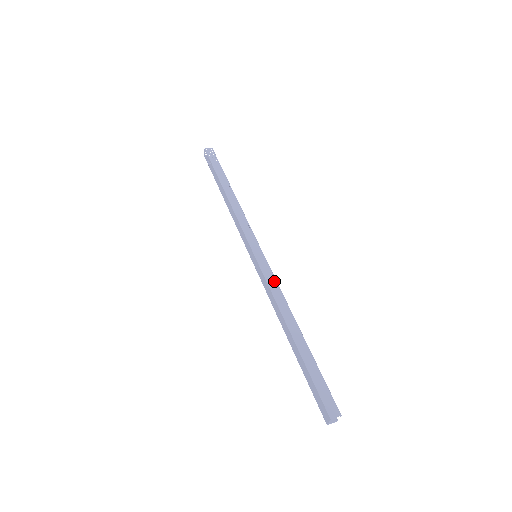
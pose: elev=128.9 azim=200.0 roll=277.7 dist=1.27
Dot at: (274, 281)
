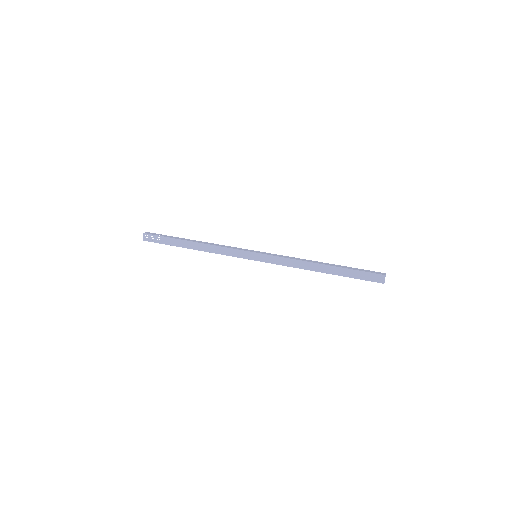
Dot at: (284, 256)
